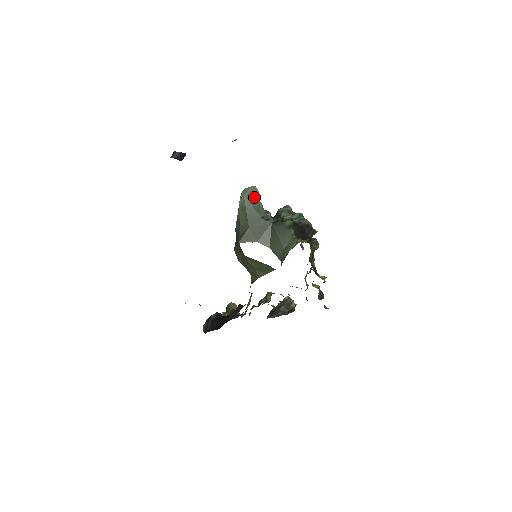
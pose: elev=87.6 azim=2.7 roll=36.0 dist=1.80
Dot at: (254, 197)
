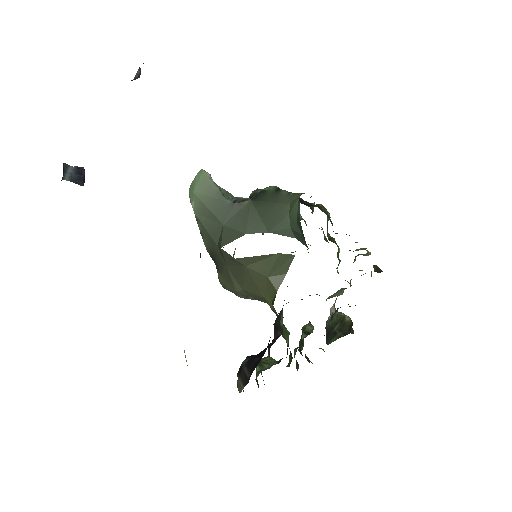
Dot at: (208, 184)
